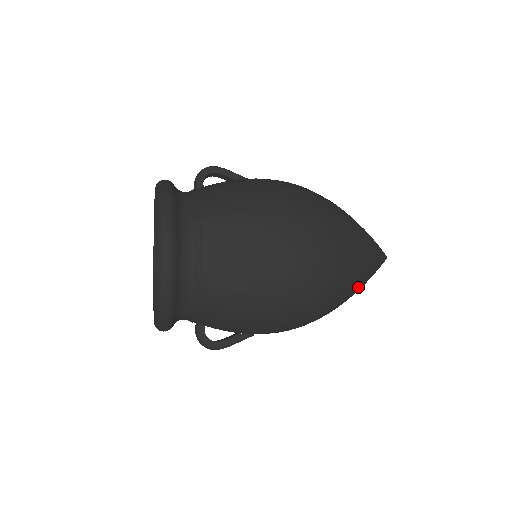
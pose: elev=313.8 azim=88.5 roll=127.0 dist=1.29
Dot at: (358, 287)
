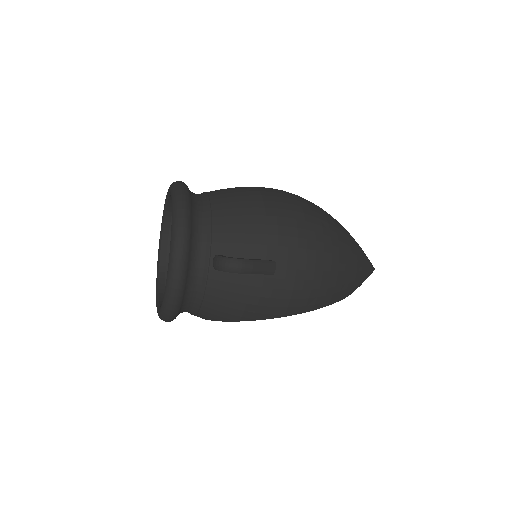
Dot at: (354, 244)
